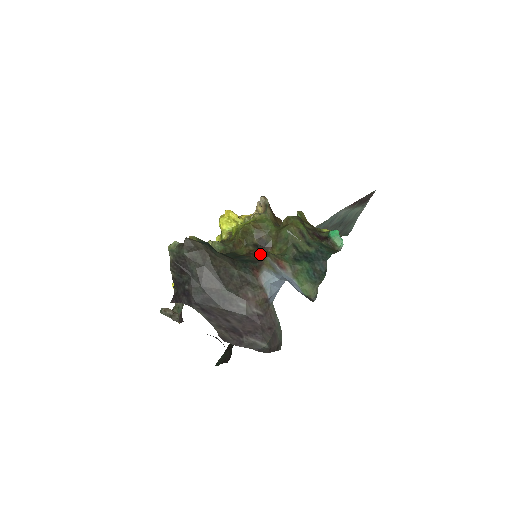
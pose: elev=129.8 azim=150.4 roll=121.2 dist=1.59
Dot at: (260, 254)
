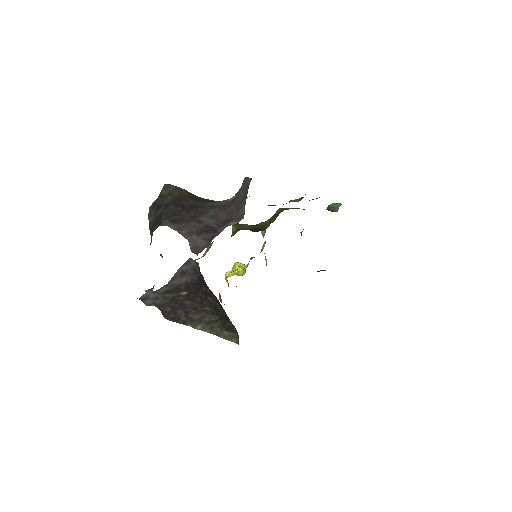
Dot at: (253, 231)
